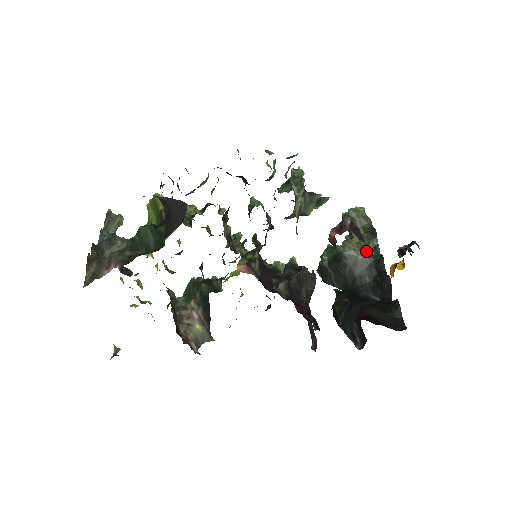
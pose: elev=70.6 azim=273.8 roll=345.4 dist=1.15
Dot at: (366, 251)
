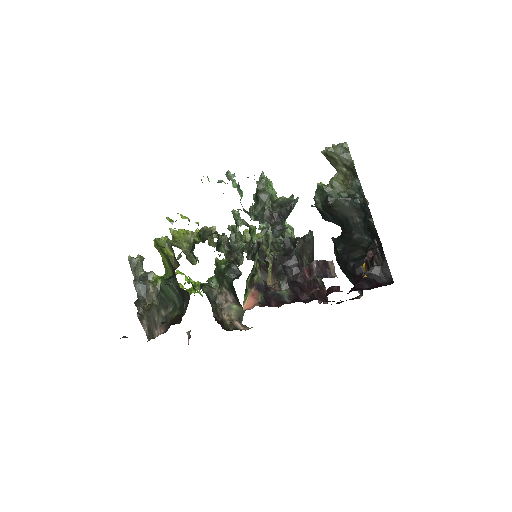
Dot at: (351, 193)
